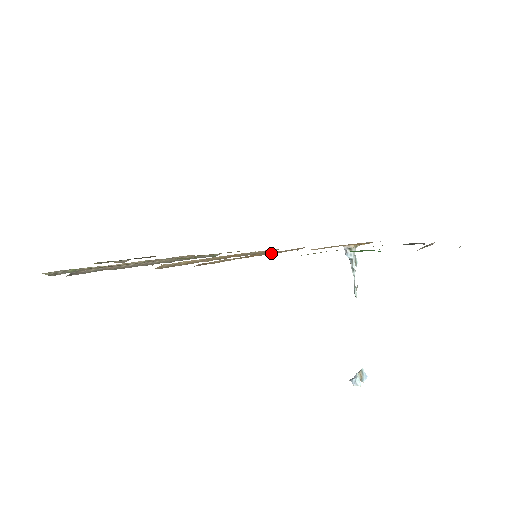
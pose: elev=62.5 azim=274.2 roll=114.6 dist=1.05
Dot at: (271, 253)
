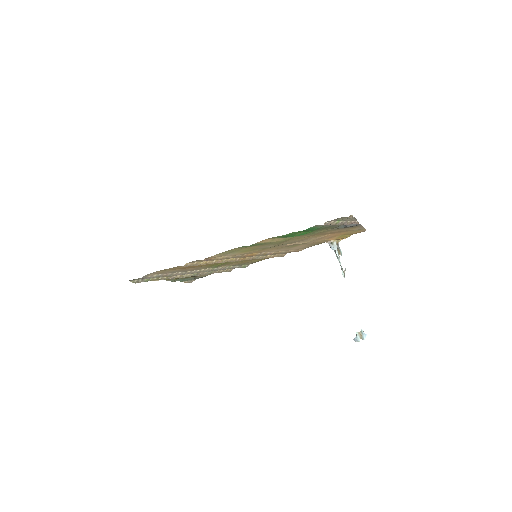
Dot at: (269, 254)
